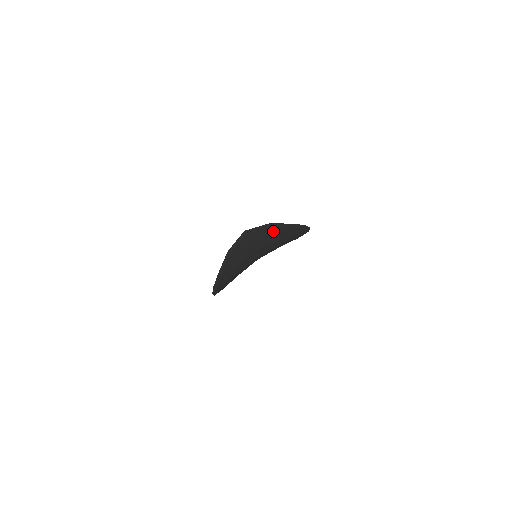
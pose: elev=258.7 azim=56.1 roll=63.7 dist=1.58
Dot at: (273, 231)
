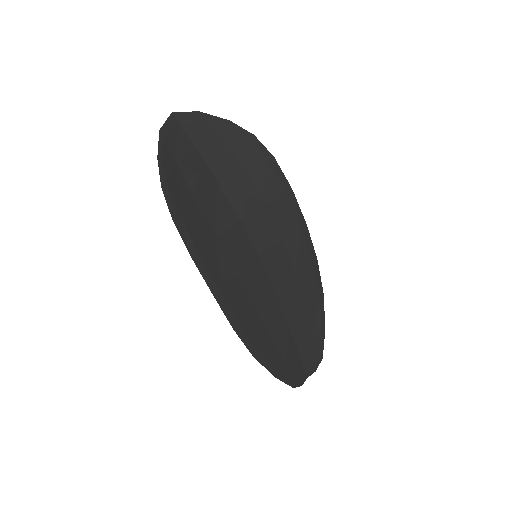
Dot at: (215, 134)
